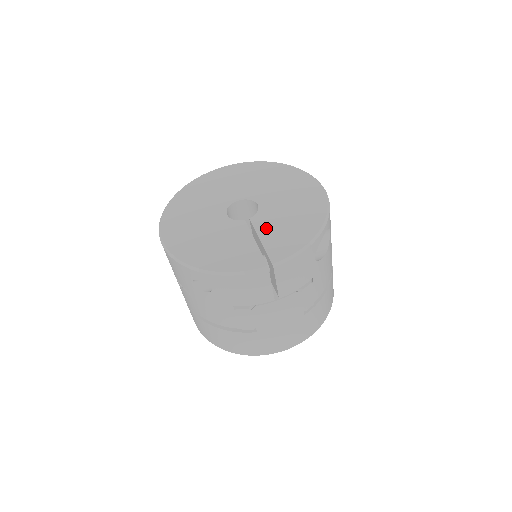
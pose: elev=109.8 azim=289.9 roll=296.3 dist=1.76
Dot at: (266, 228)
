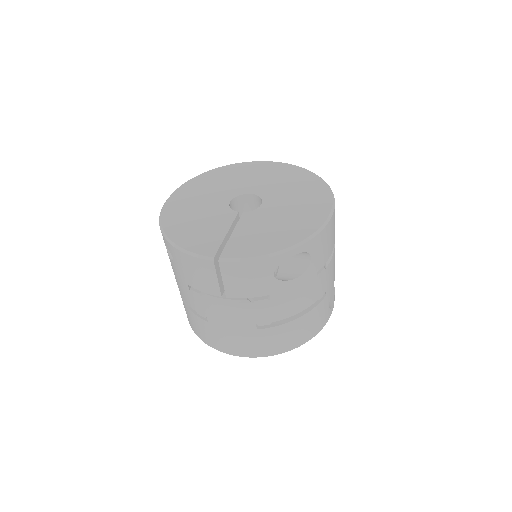
Dot at: (246, 226)
